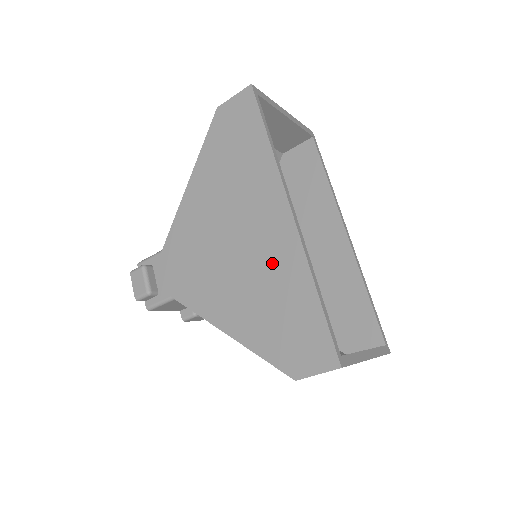
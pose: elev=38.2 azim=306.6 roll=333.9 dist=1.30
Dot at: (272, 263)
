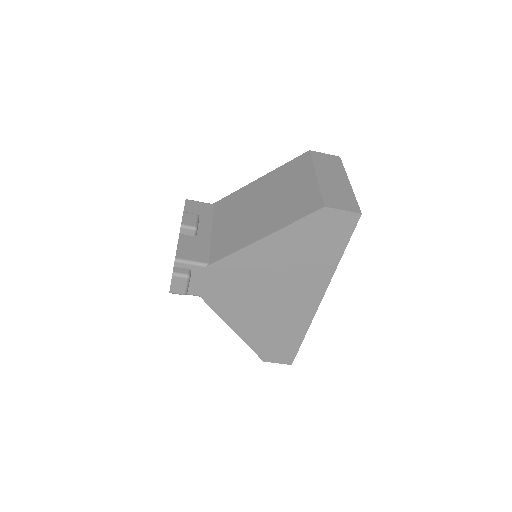
Dot at: (290, 316)
